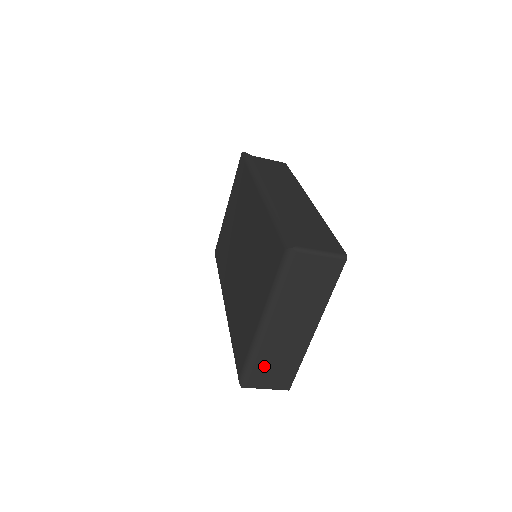
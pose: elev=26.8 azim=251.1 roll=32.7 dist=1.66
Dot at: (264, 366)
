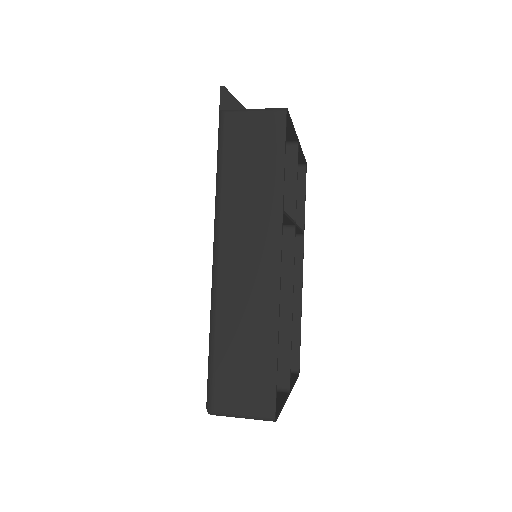
Dot at: occluded
